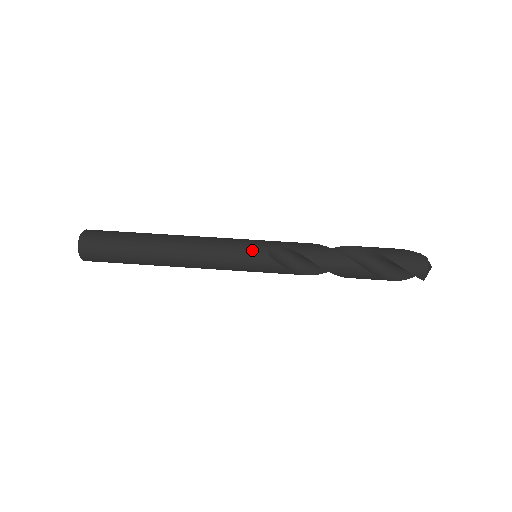
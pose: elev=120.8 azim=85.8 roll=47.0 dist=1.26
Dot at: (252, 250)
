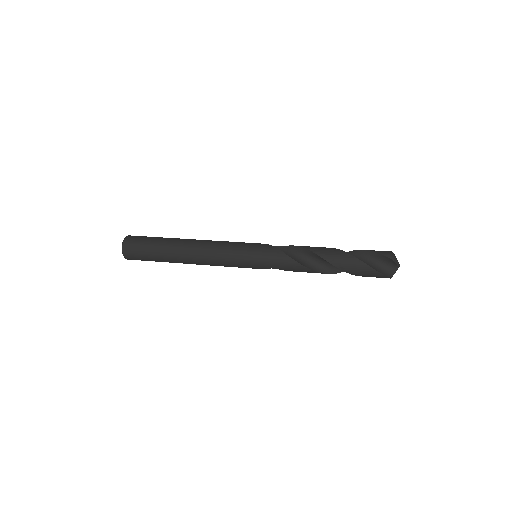
Dot at: (254, 243)
